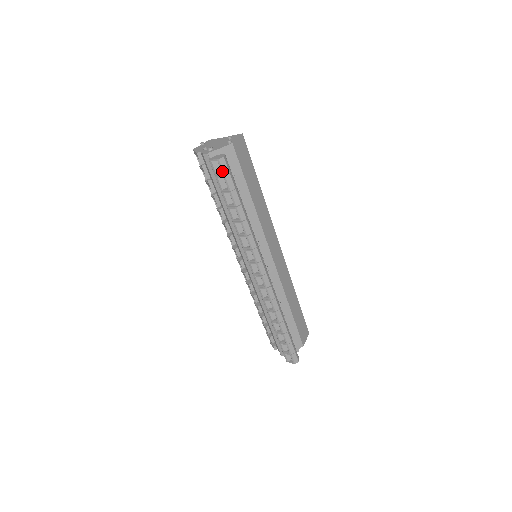
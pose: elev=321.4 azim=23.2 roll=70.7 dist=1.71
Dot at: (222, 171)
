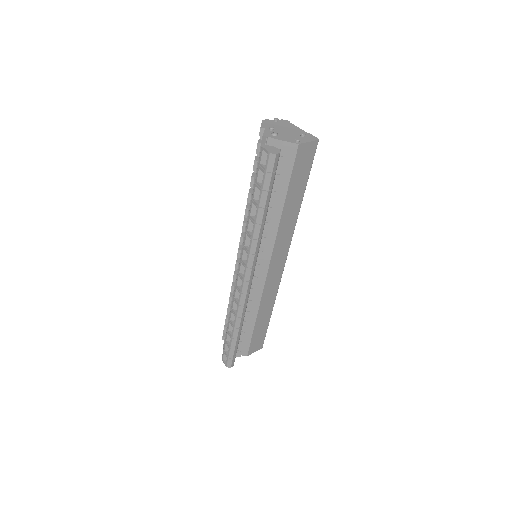
Dot at: (266, 166)
